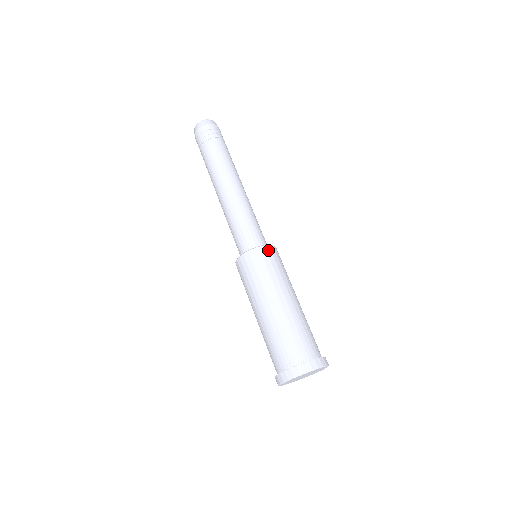
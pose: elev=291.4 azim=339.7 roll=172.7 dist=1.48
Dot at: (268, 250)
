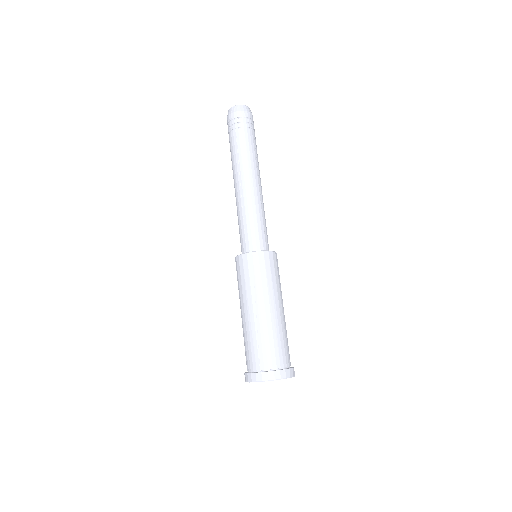
Dot at: (255, 257)
